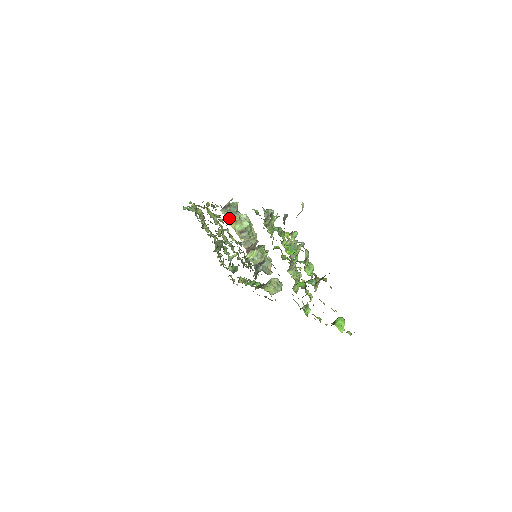
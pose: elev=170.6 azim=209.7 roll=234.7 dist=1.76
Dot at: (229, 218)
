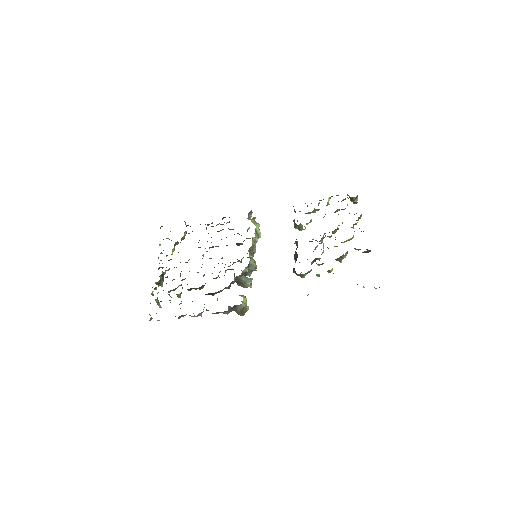
Dot at: occluded
